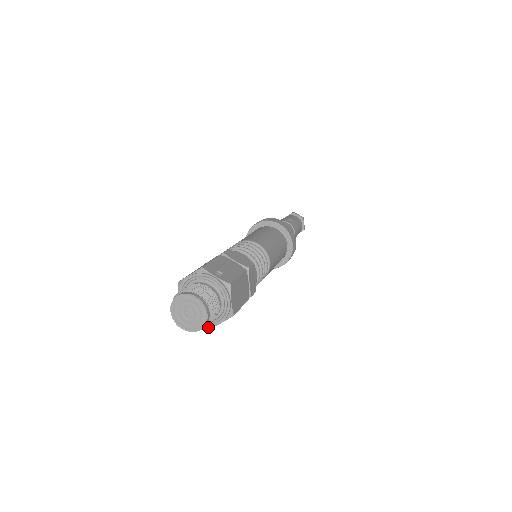
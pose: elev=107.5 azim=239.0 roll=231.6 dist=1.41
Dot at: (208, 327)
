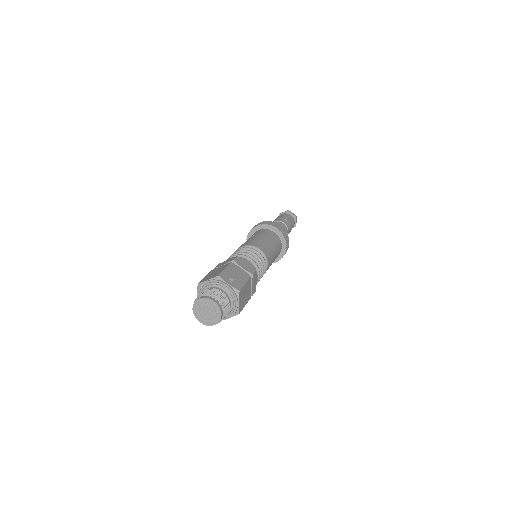
Dot at: occluded
